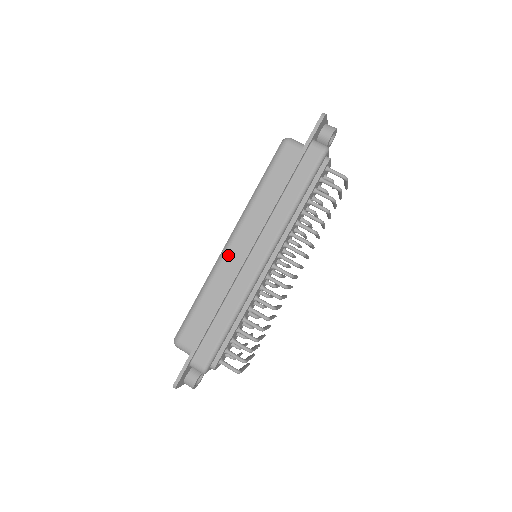
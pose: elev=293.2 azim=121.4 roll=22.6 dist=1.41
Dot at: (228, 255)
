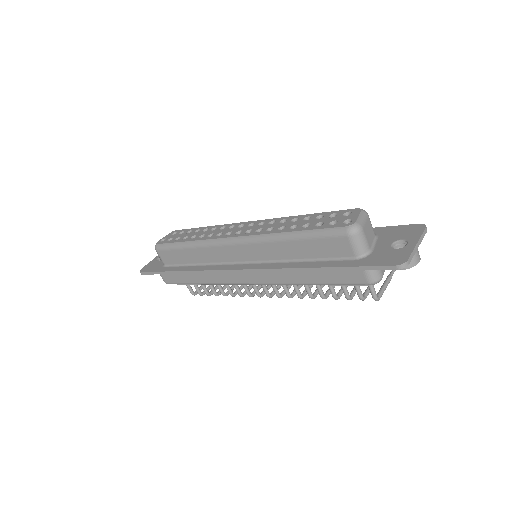
Dot at: (226, 248)
